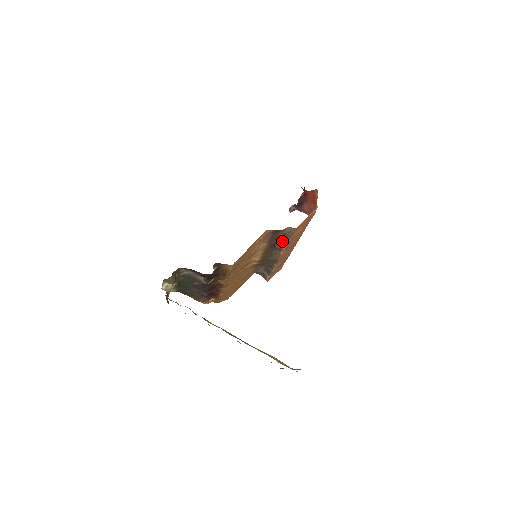
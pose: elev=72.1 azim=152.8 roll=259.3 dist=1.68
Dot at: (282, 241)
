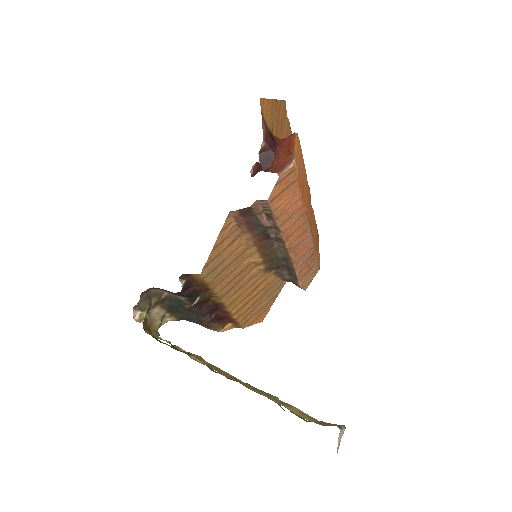
Dot at: (270, 226)
